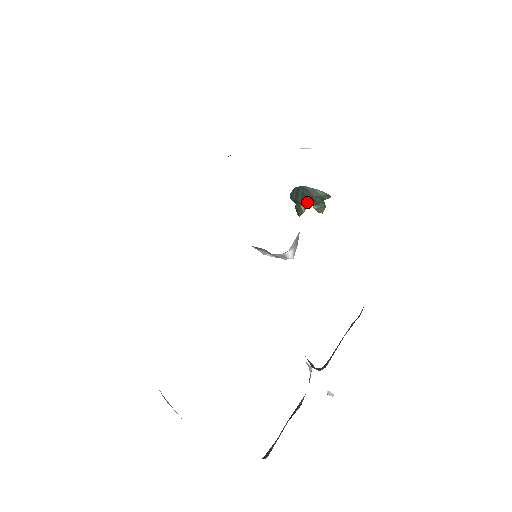
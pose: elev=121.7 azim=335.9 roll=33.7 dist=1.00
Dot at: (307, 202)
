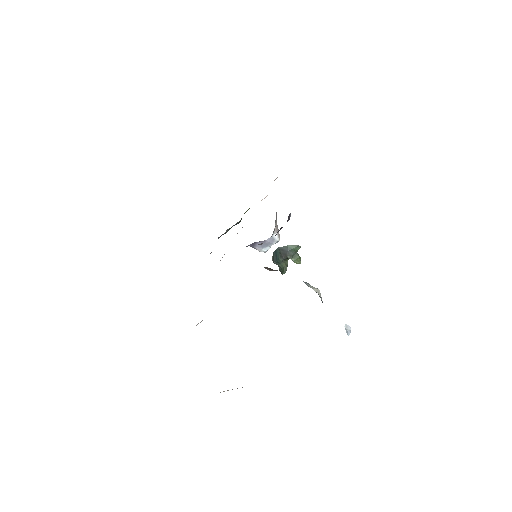
Dot at: (286, 261)
